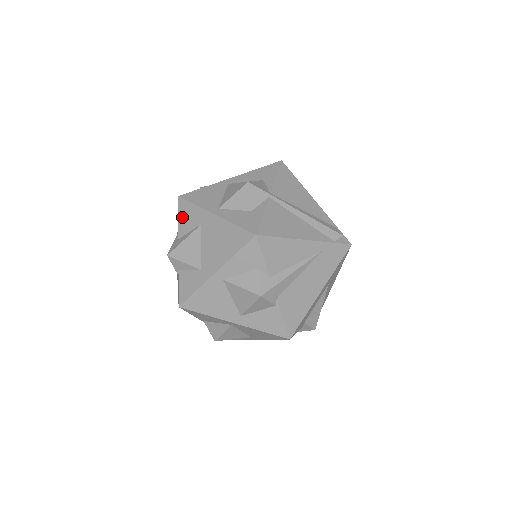
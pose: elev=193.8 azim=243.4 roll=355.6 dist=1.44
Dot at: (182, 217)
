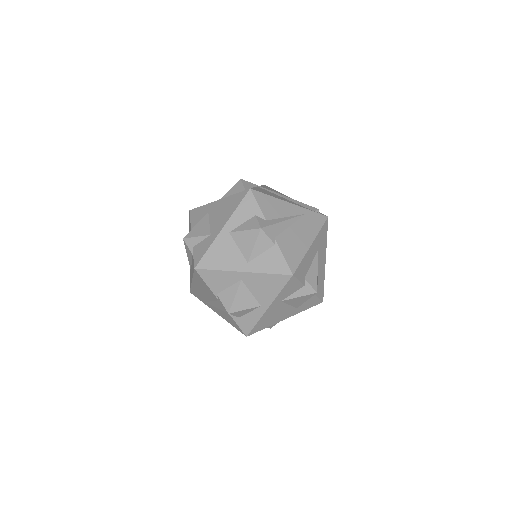
Dot at: (193, 218)
